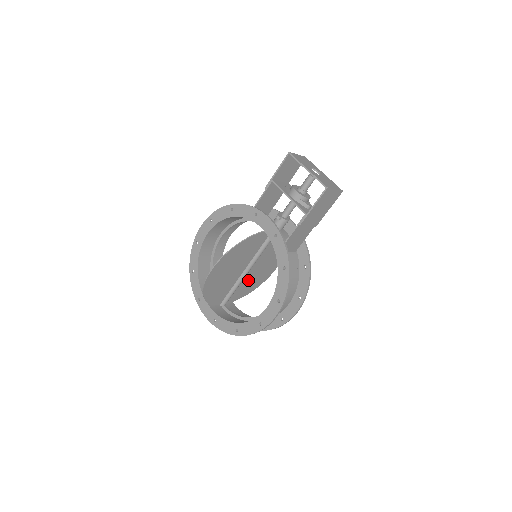
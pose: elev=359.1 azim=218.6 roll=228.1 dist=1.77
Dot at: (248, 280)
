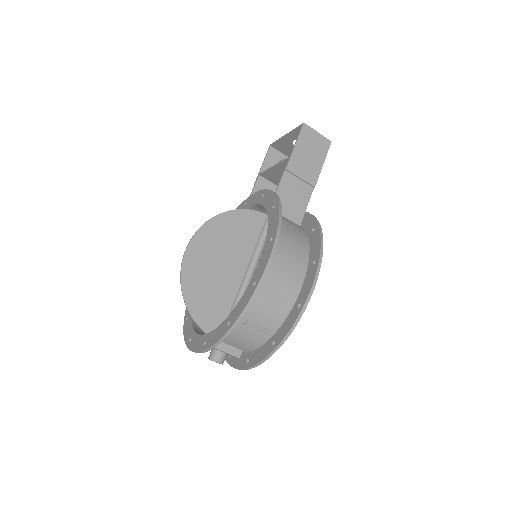
Dot at: occluded
